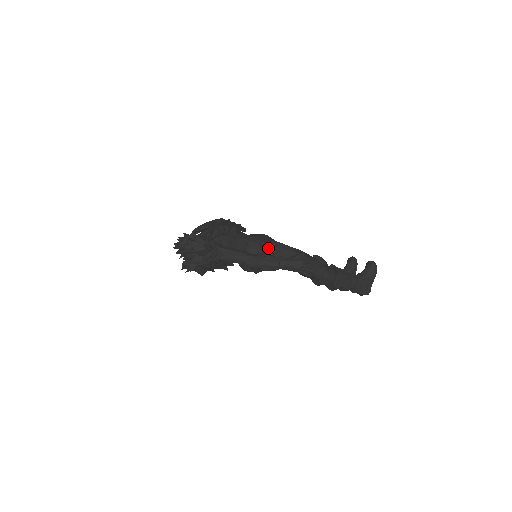
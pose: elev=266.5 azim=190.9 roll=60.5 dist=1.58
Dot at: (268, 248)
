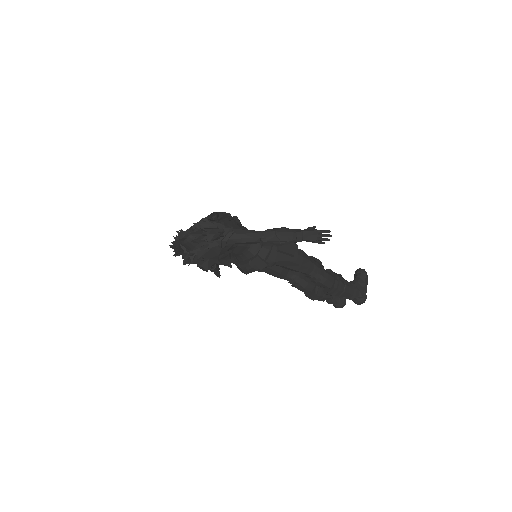
Dot at: occluded
